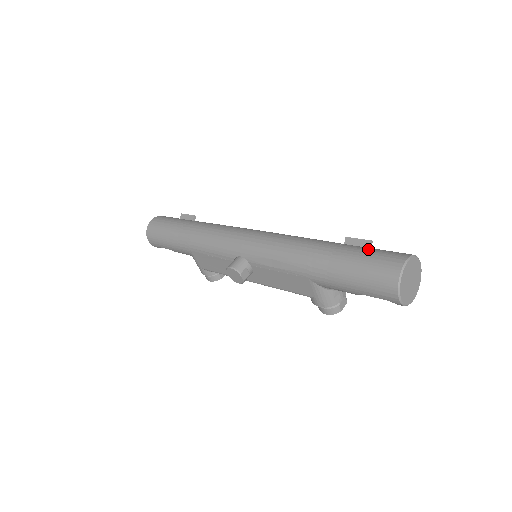
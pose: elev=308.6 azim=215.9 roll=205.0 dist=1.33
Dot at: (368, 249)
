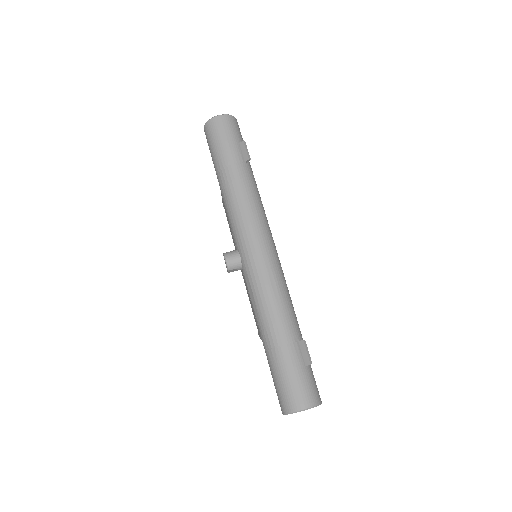
Dot at: (301, 370)
